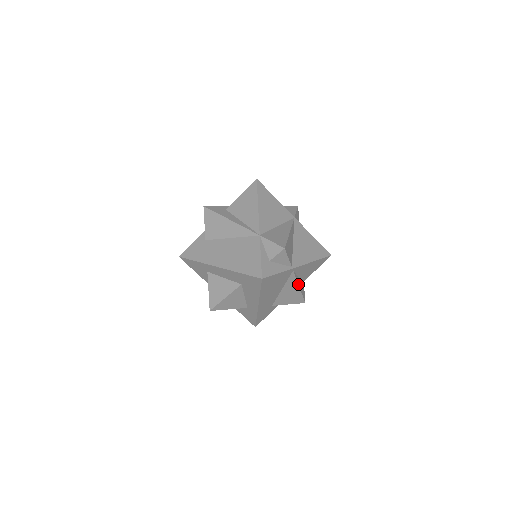
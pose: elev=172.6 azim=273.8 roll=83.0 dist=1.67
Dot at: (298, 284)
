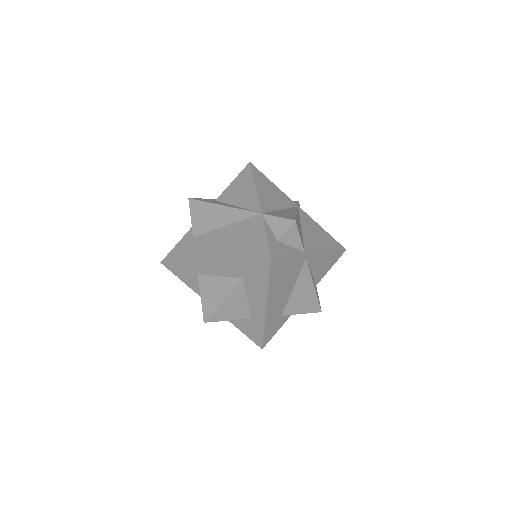
Dot at: (312, 281)
